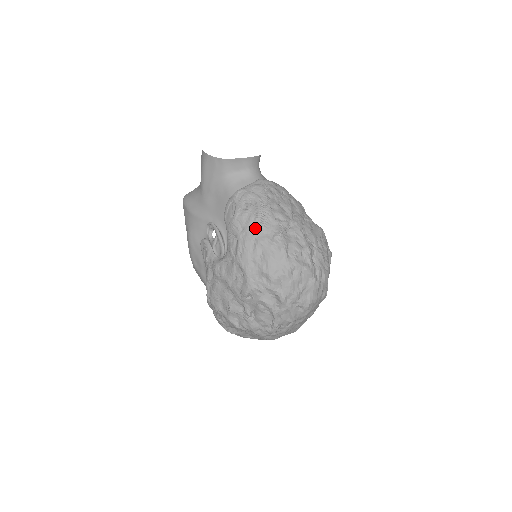
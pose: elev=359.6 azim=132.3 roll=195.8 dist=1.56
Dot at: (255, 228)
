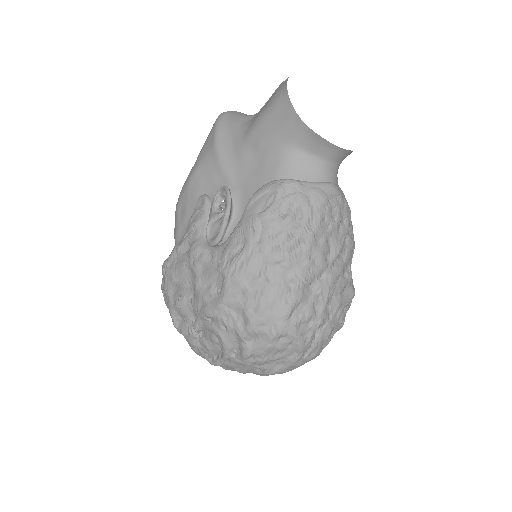
Dot at: (276, 253)
